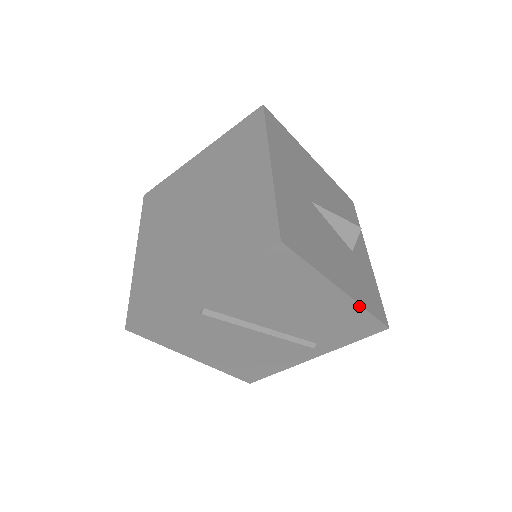
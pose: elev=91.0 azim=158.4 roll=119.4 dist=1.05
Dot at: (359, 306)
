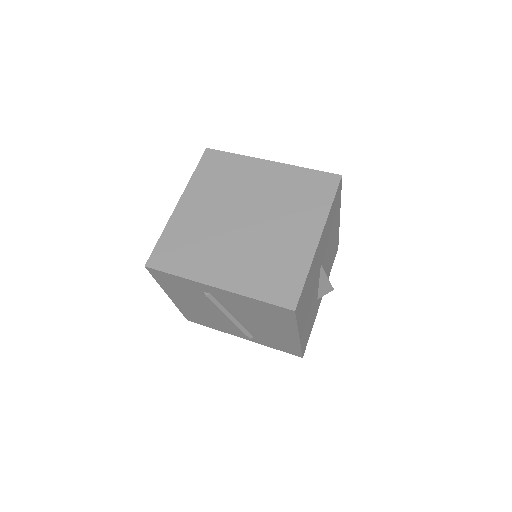
Dot at: (299, 345)
